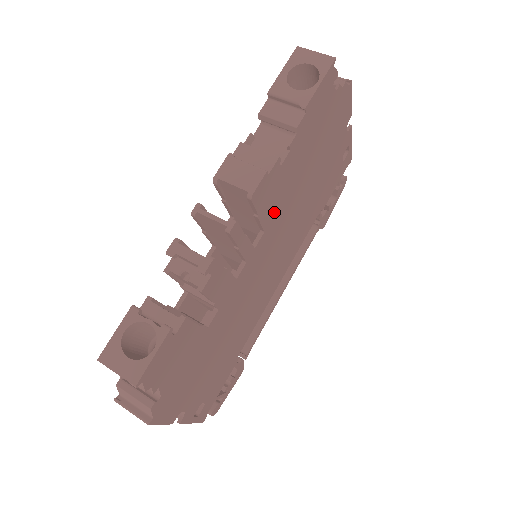
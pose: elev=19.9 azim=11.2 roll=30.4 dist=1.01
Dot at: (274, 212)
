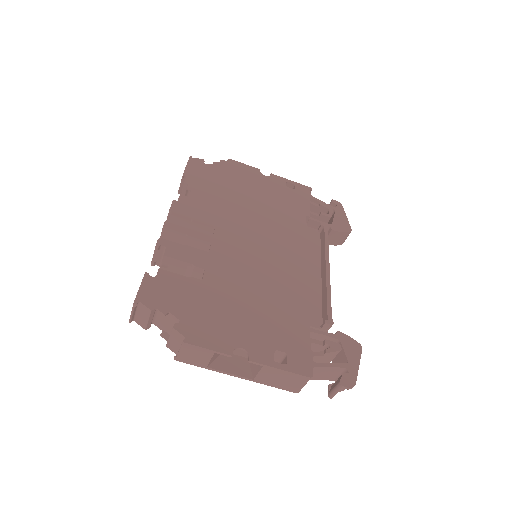
Dot at: (215, 218)
